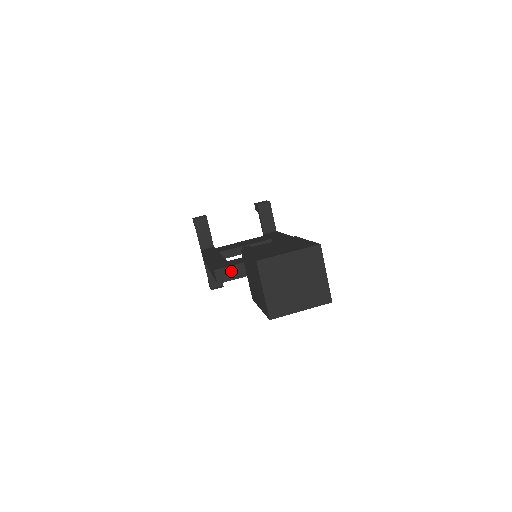
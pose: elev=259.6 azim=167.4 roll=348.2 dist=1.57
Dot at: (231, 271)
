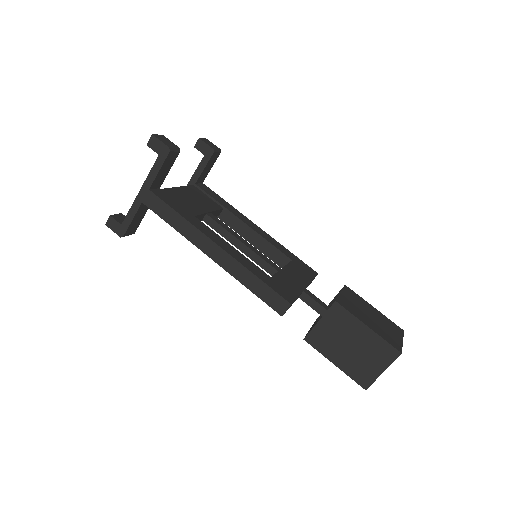
Dot at: occluded
